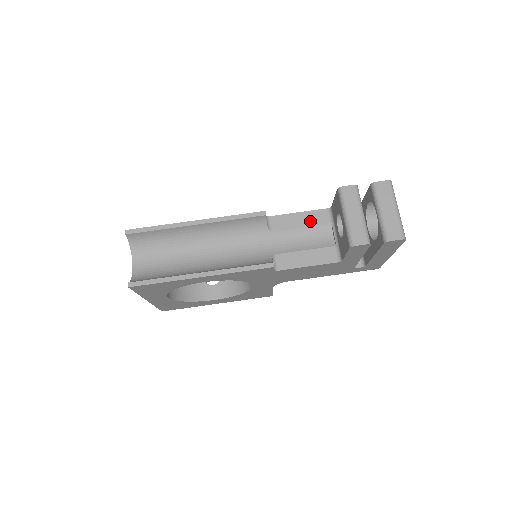
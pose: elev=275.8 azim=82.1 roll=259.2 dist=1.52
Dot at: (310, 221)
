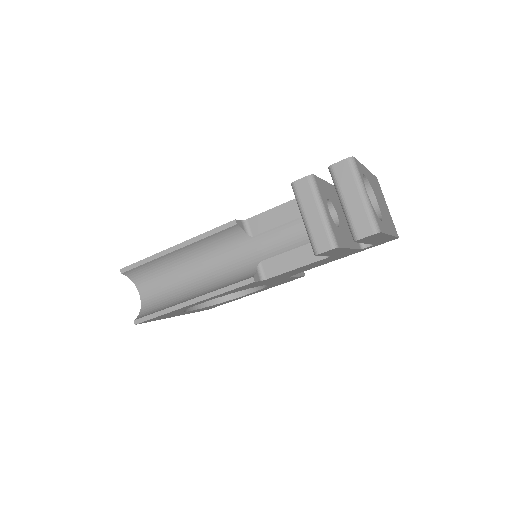
Dot at: (289, 214)
